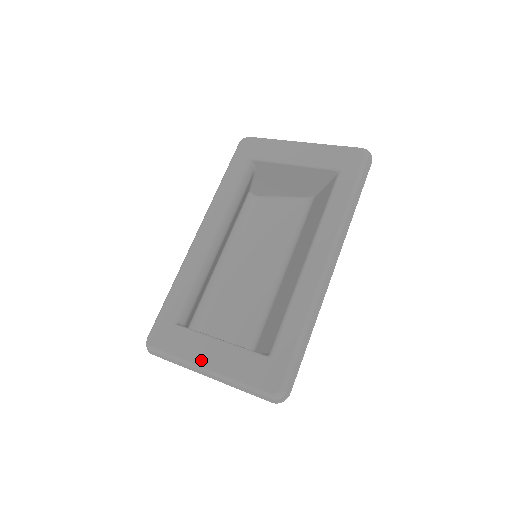
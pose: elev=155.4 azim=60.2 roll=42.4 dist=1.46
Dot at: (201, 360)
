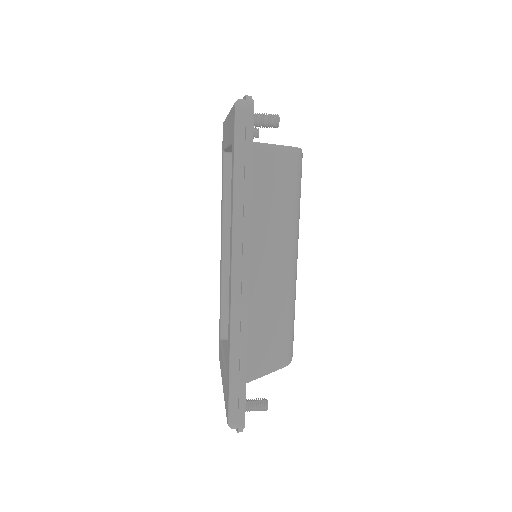
Dot at: (222, 378)
